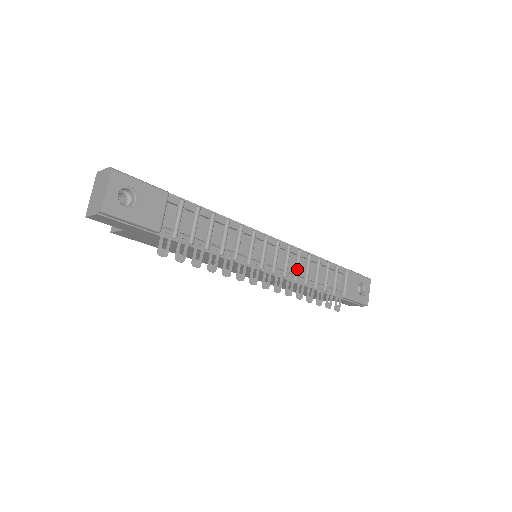
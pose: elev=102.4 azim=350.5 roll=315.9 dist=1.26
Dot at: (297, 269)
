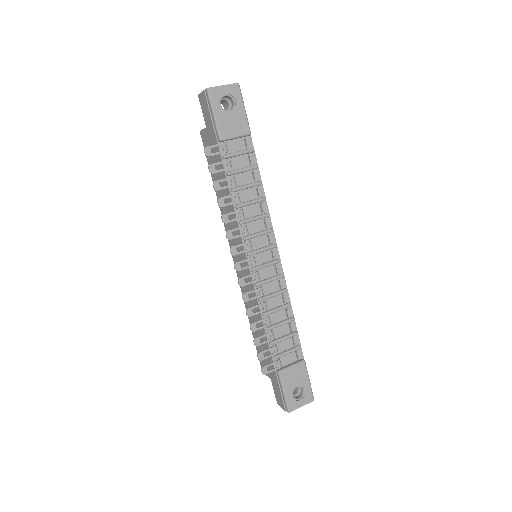
Dot at: (270, 295)
